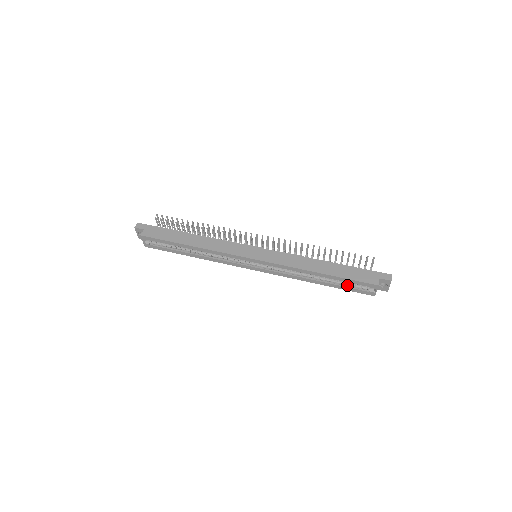
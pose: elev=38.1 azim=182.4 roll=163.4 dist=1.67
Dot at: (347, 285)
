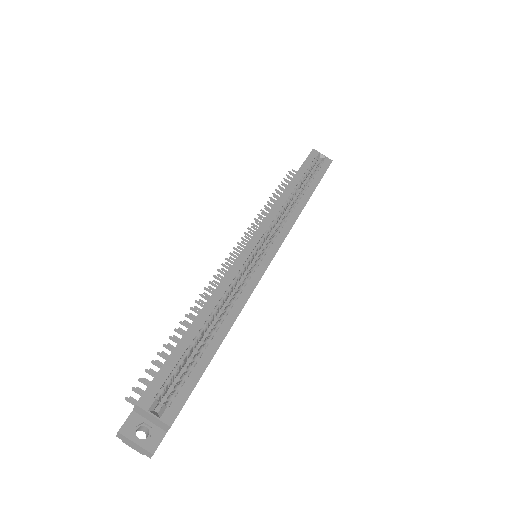
Dot at: (315, 176)
